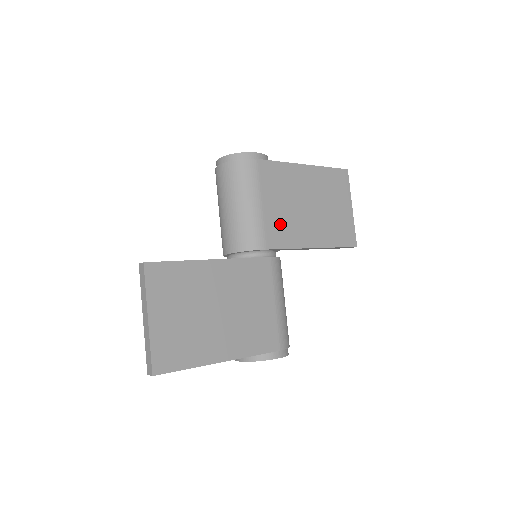
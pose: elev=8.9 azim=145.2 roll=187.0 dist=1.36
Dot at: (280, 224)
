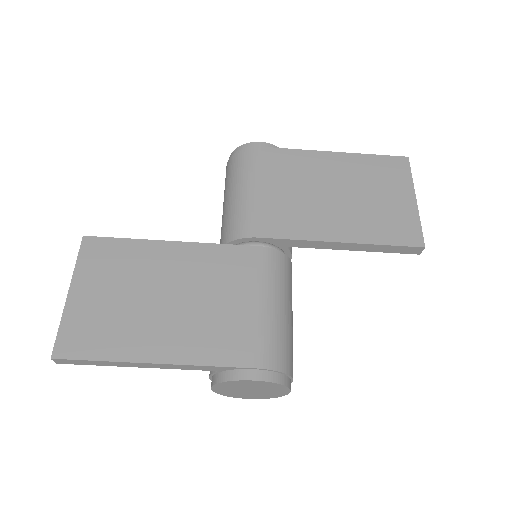
Dot at: (282, 211)
